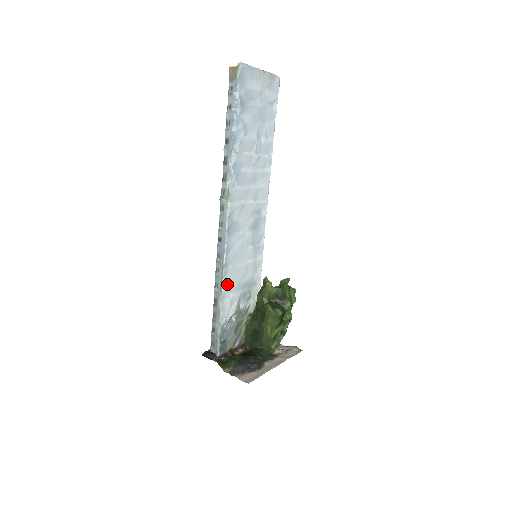
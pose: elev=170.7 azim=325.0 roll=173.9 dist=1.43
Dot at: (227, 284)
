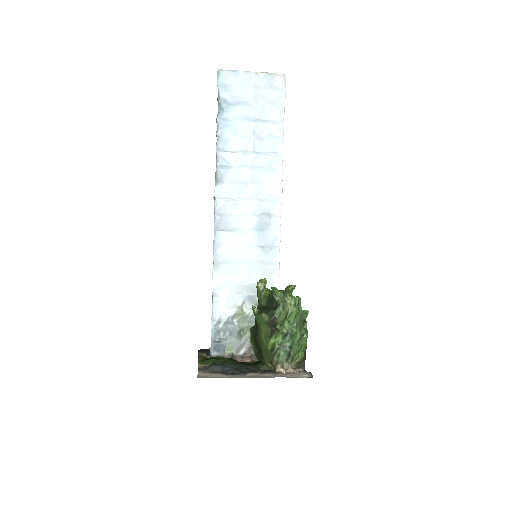
Dot at: (220, 280)
